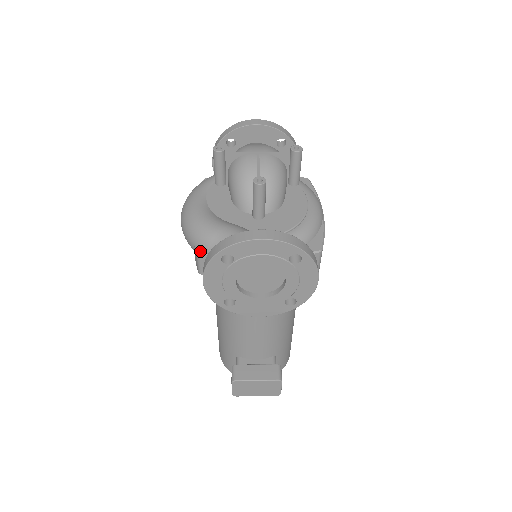
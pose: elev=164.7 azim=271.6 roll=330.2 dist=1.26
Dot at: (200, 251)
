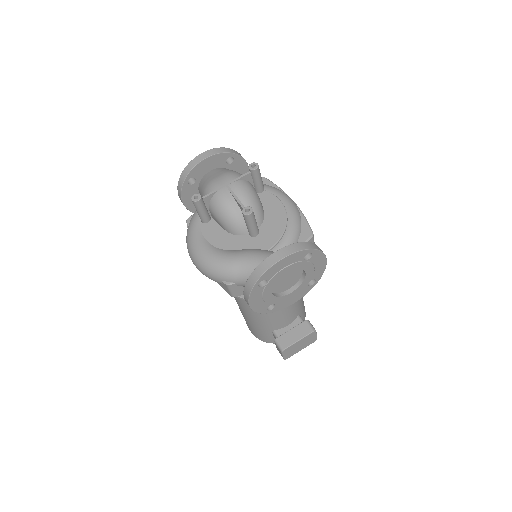
Dot at: (229, 283)
